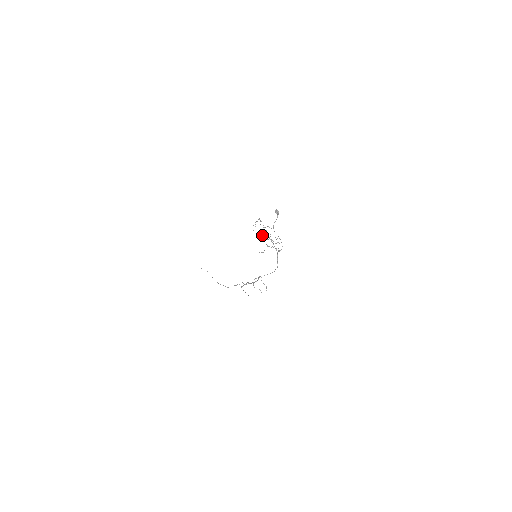
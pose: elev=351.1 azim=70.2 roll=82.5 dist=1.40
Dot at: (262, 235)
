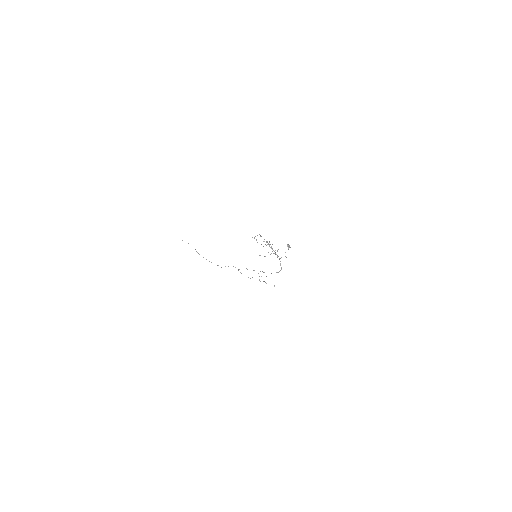
Dot at: occluded
